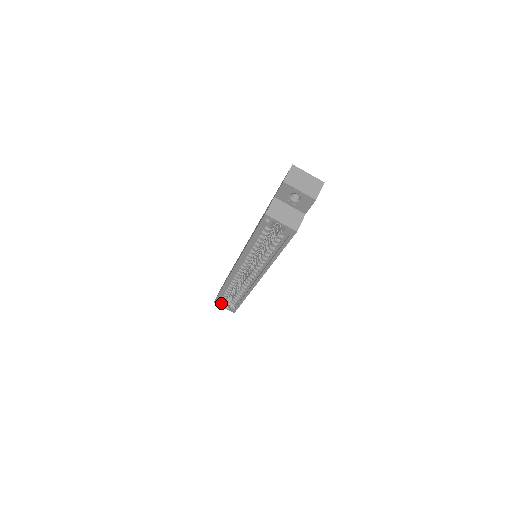
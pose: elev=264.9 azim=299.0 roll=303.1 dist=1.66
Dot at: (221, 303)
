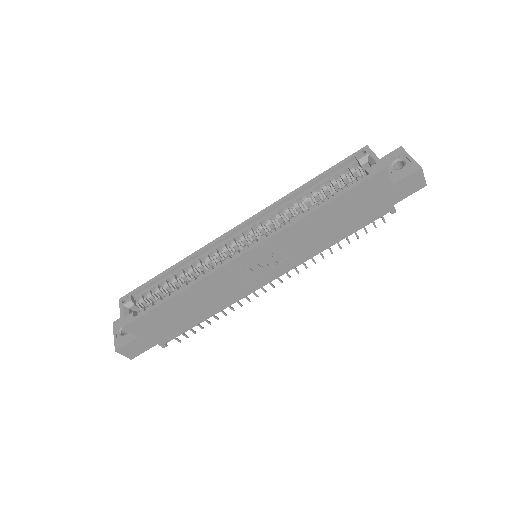
Dot at: (127, 303)
